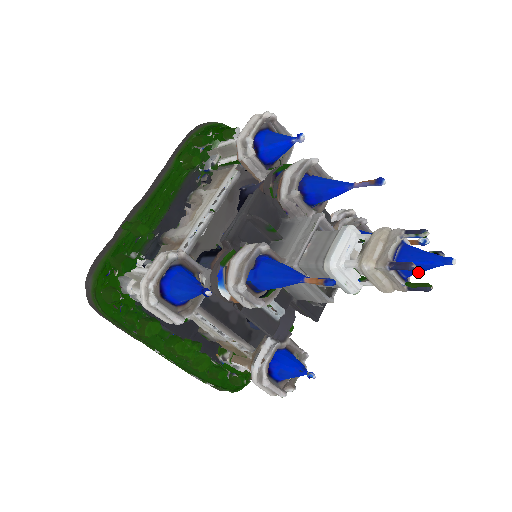
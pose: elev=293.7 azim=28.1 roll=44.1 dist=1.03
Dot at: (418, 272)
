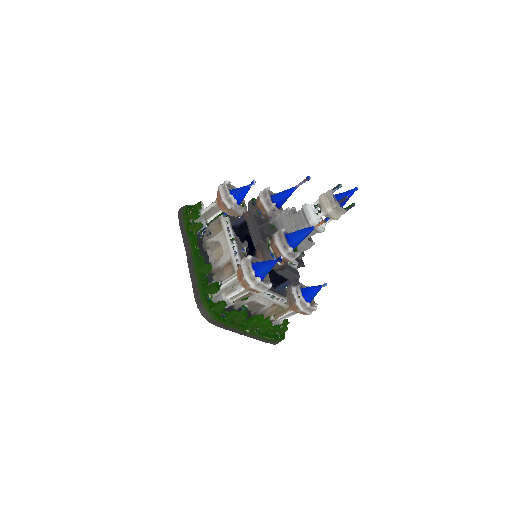
Dot at: occluded
